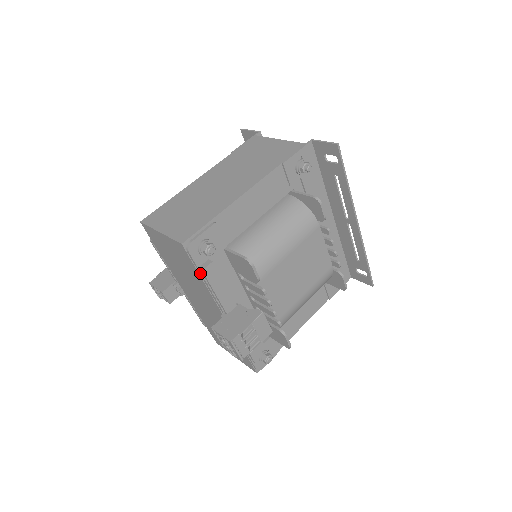
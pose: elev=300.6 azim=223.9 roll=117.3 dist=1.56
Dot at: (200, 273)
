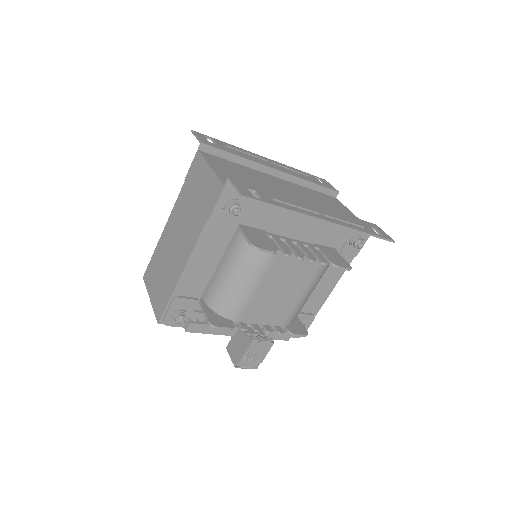
Dot at: occluded
